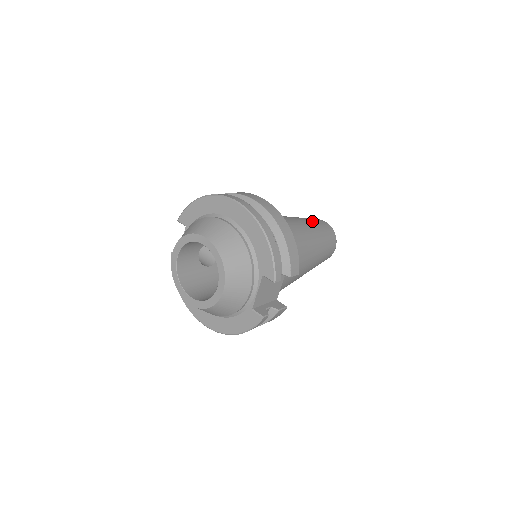
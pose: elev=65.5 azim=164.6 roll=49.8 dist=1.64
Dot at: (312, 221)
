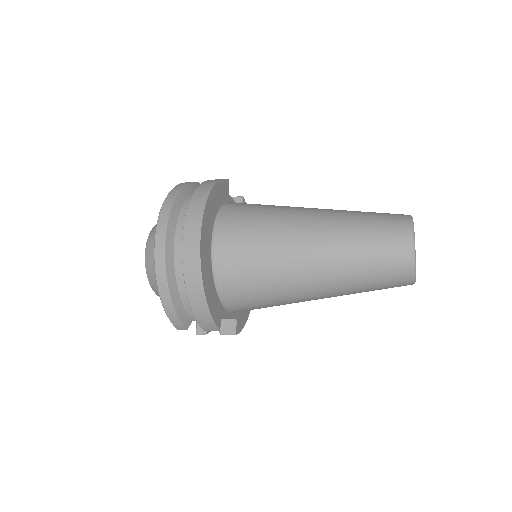
Dot at: (358, 243)
